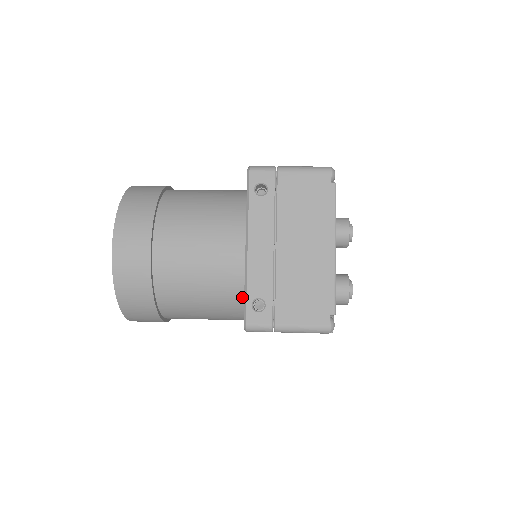
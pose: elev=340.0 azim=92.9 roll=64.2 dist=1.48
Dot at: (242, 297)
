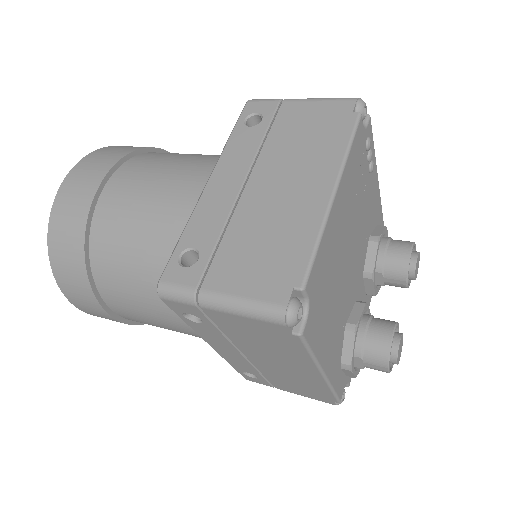
Dot at: occluded
